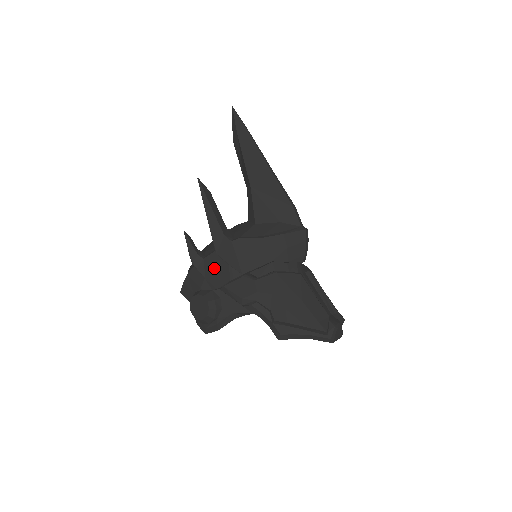
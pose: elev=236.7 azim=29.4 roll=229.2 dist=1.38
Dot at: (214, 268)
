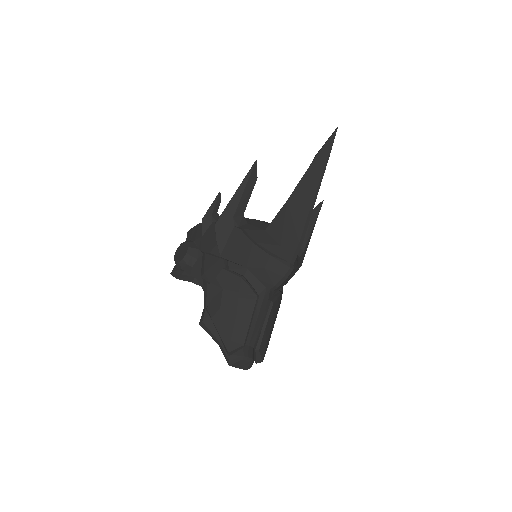
Dot at: (211, 235)
